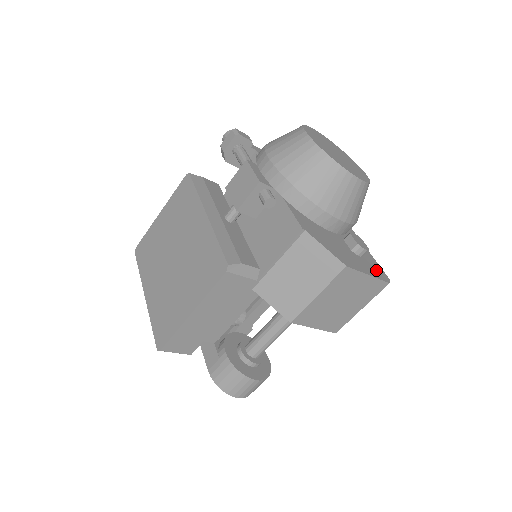
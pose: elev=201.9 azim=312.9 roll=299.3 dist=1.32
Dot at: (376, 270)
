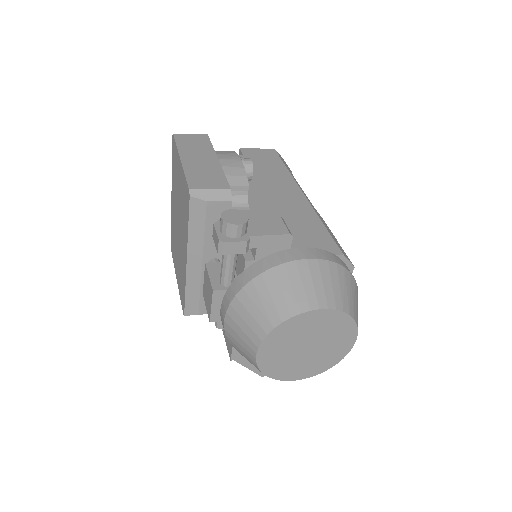
Dot at: occluded
